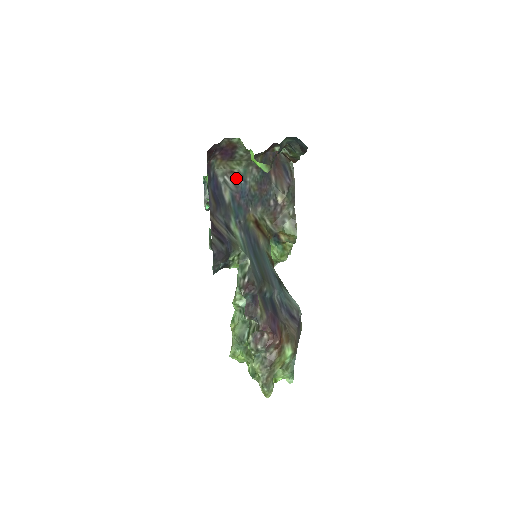
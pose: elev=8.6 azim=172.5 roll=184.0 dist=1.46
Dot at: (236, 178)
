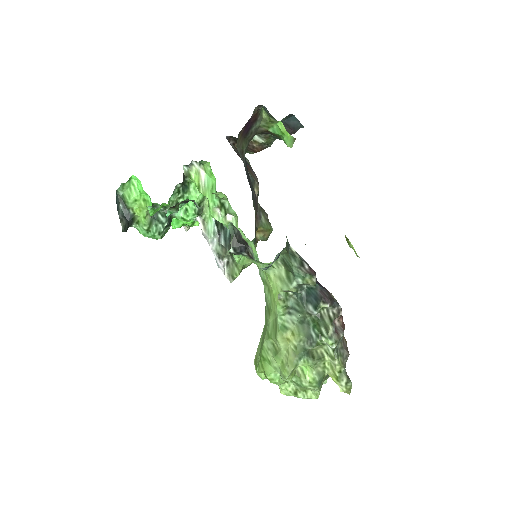
Dot at: (243, 161)
